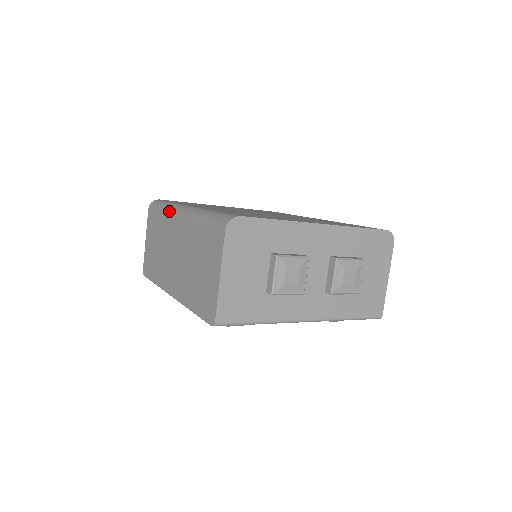
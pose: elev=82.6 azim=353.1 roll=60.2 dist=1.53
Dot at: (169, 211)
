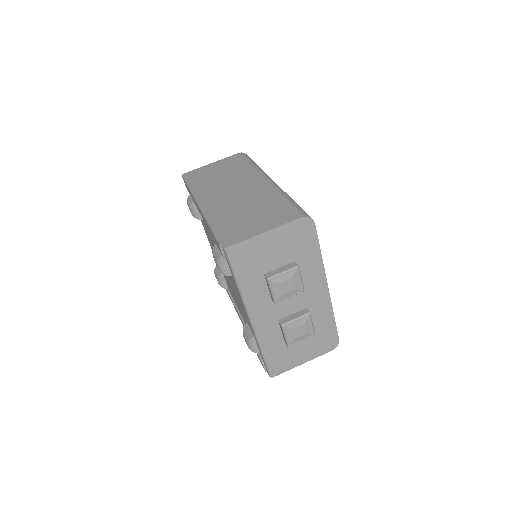
Dot at: (259, 170)
